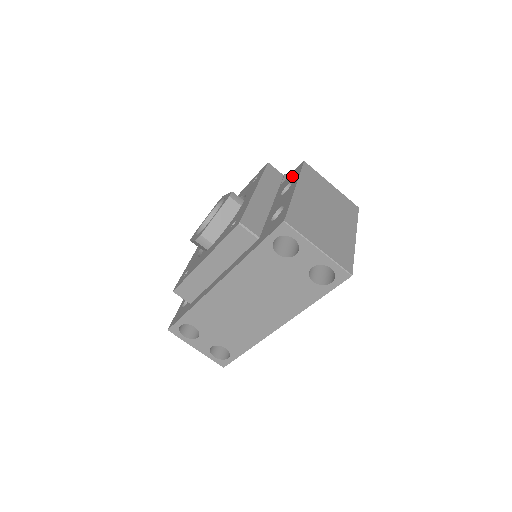
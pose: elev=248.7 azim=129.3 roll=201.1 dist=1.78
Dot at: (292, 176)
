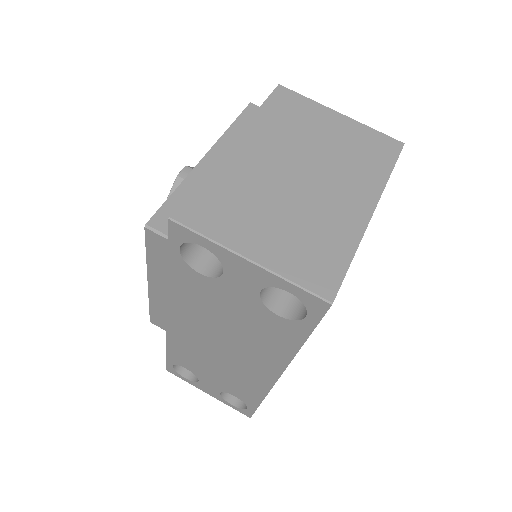
Dot at: occluded
